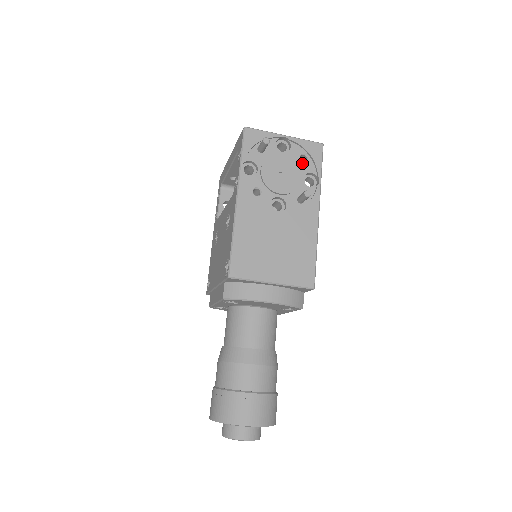
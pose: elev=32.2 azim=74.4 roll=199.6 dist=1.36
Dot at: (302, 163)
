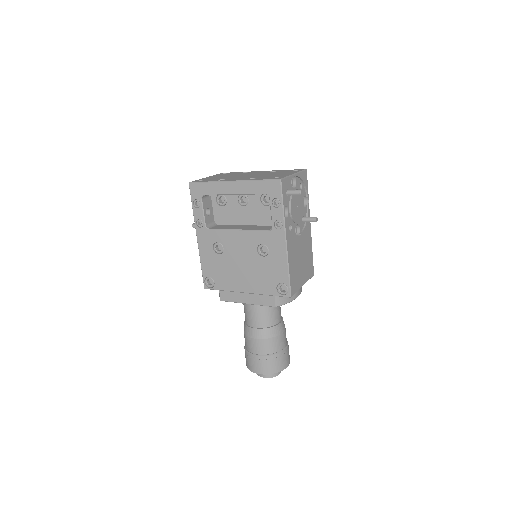
Dot at: occluded
